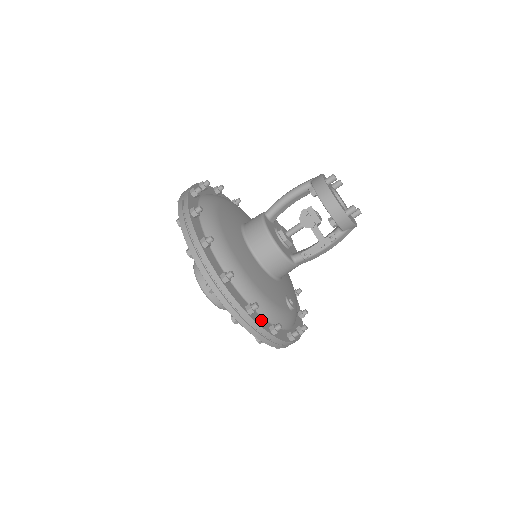
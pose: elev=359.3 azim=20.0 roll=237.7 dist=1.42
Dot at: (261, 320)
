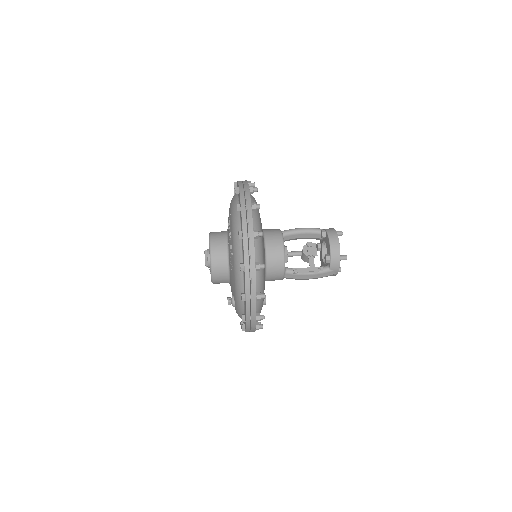
Dot at: occluded
